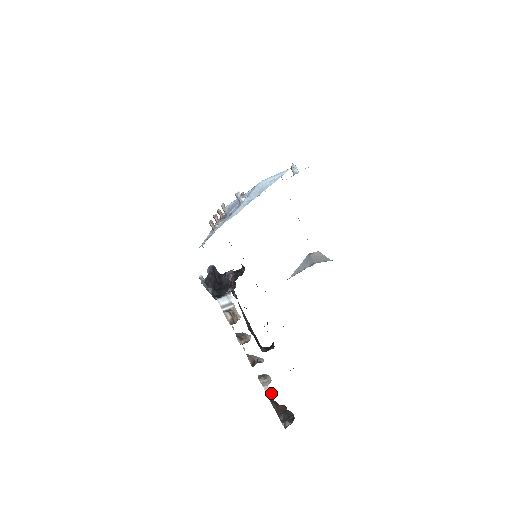
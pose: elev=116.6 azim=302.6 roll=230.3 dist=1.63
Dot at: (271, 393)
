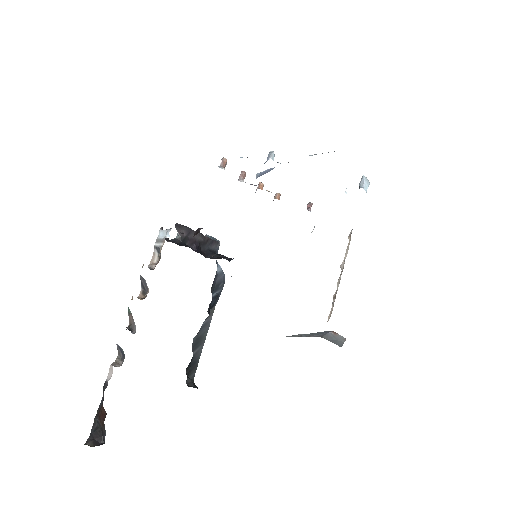
Dot at: occluded
